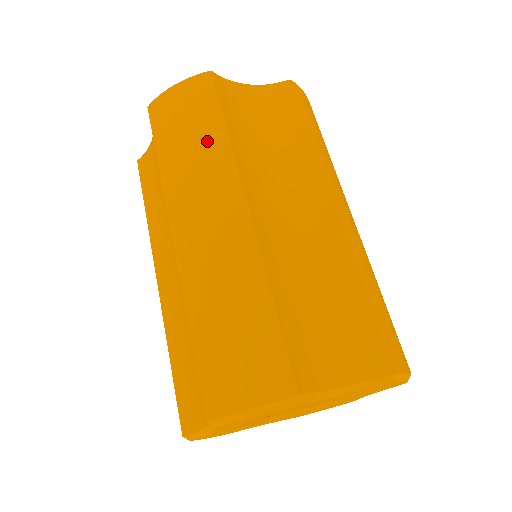
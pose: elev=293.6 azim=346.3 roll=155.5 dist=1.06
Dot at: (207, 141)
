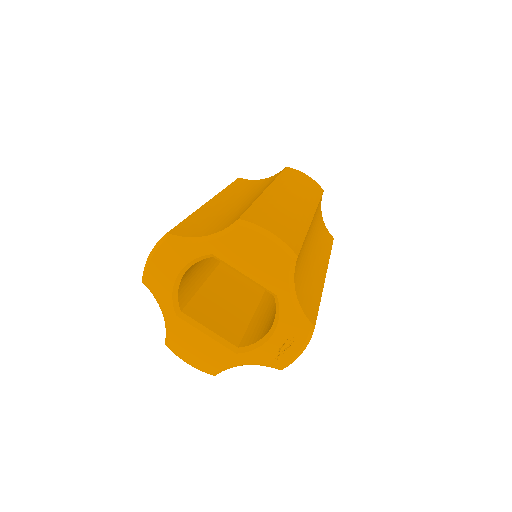
Dot at: occluded
